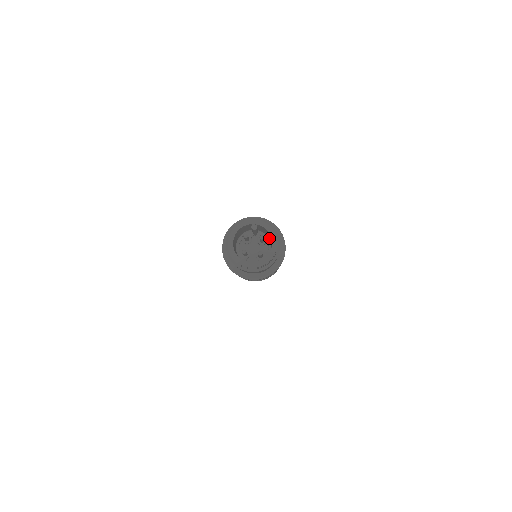
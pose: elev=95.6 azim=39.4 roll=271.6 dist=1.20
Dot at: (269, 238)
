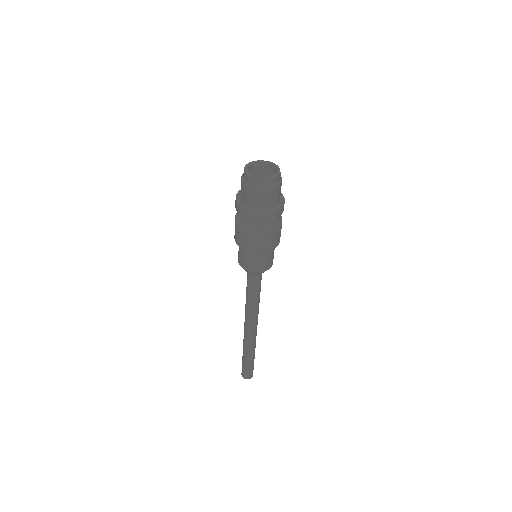
Dot at: occluded
